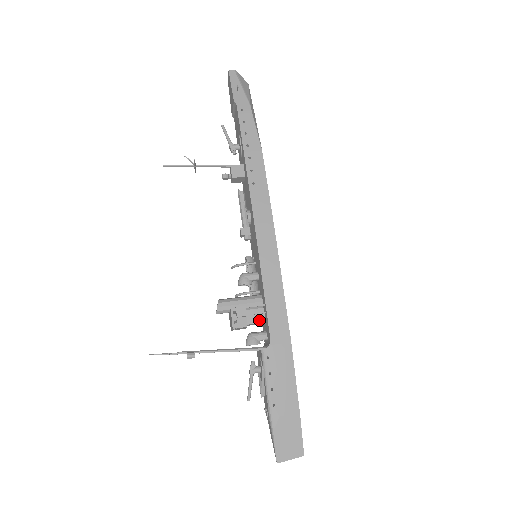
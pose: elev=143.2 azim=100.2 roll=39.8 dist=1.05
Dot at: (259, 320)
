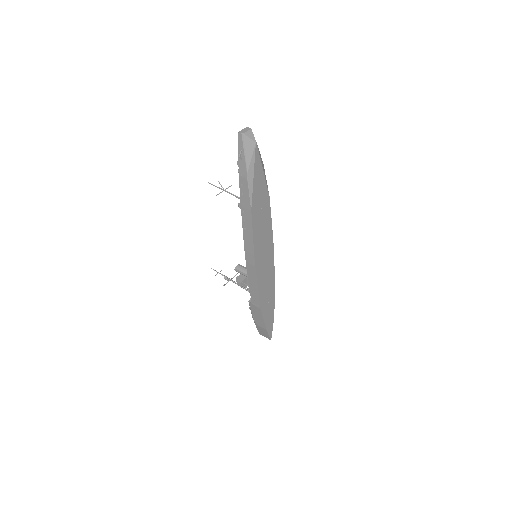
Dot at: occluded
